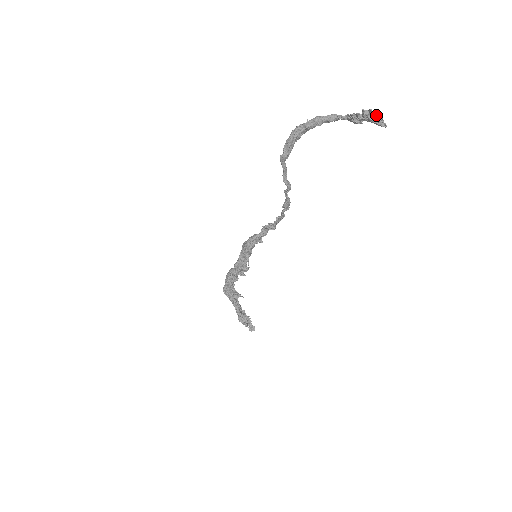
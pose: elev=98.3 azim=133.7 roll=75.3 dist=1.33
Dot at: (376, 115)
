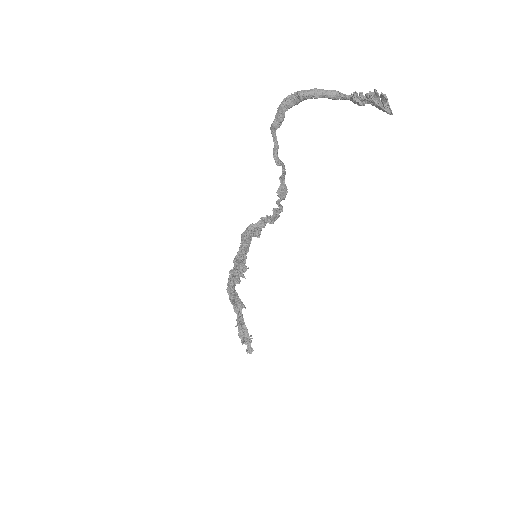
Dot at: (382, 98)
